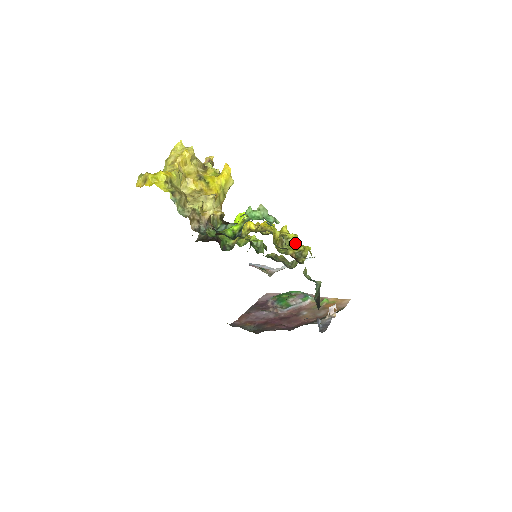
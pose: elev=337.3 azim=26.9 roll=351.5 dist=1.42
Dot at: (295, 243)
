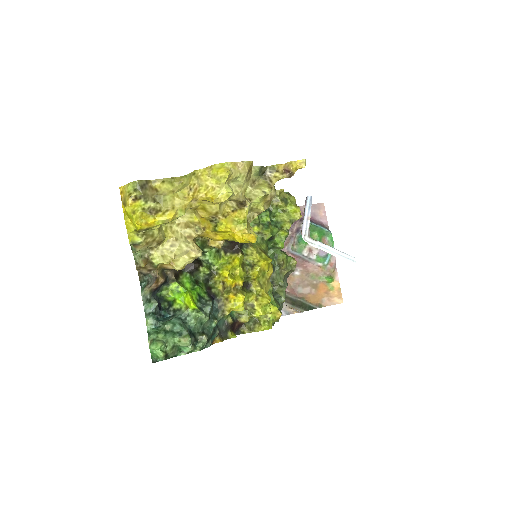
Dot at: occluded
